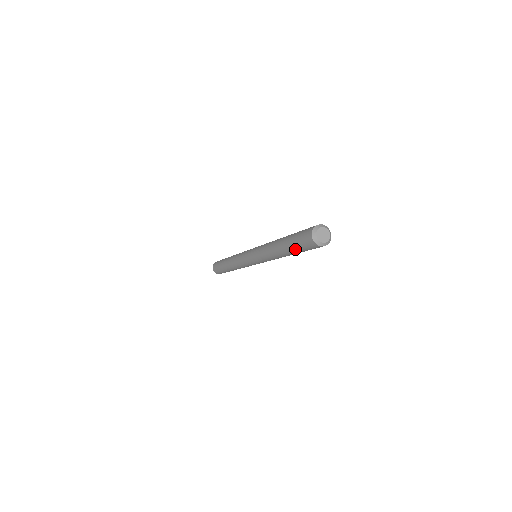
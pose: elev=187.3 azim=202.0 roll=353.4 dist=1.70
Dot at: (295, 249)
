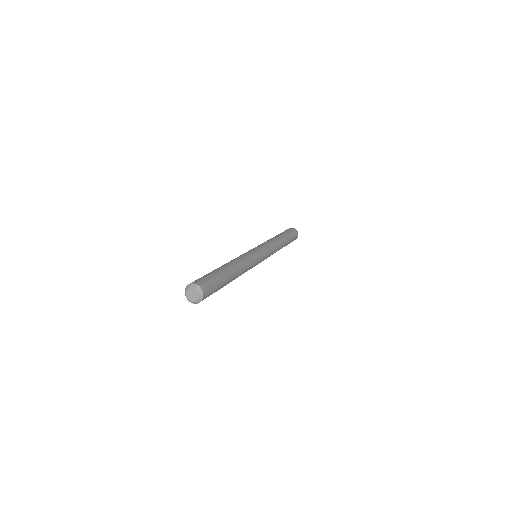
Dot at: occluded
